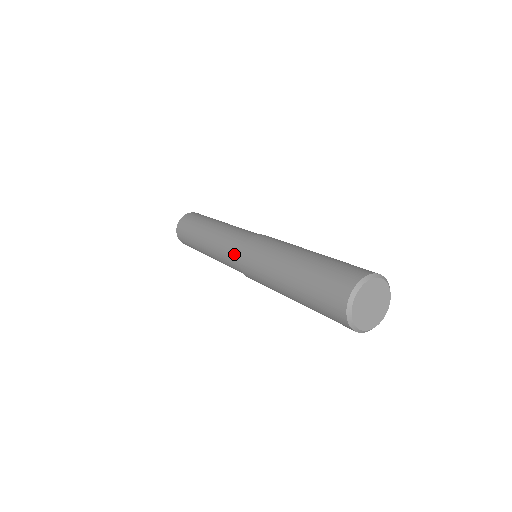
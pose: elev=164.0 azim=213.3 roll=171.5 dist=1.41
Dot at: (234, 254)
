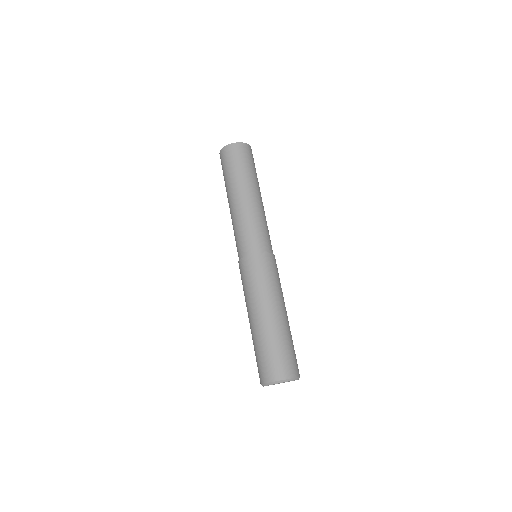
Dot at: occluded
